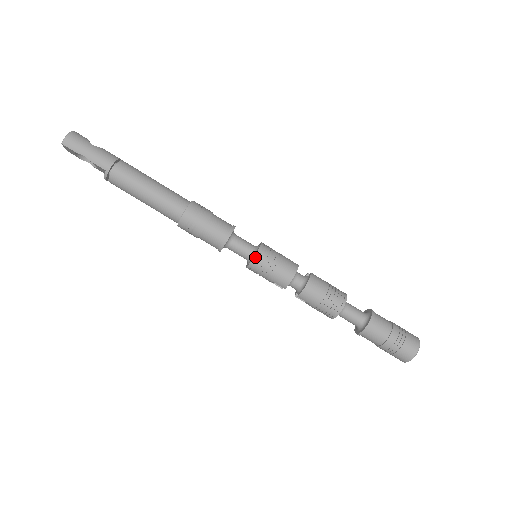
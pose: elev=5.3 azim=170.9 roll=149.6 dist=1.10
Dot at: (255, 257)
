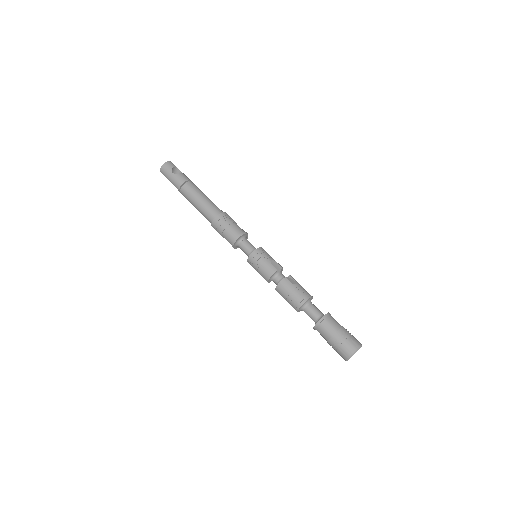
Dot at: (248, 260)
